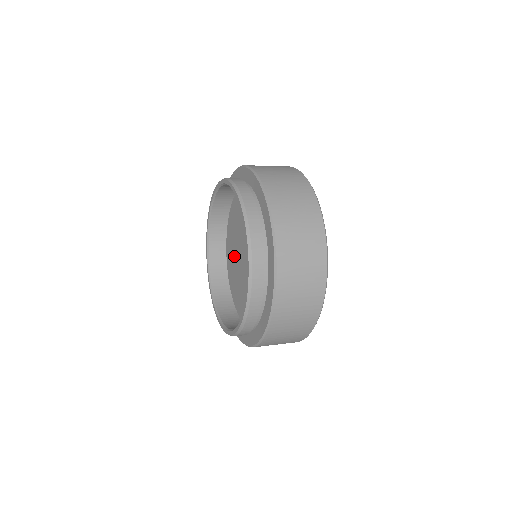
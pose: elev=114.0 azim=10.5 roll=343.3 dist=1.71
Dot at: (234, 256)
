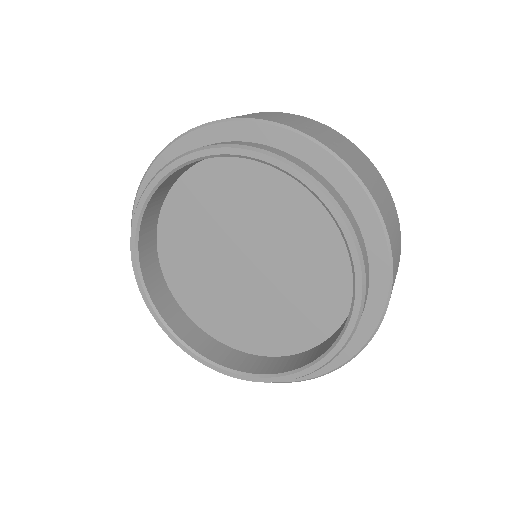
Dot at: (198, 265)
